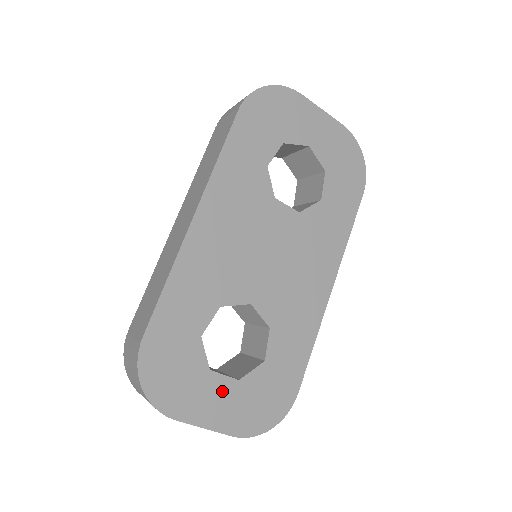
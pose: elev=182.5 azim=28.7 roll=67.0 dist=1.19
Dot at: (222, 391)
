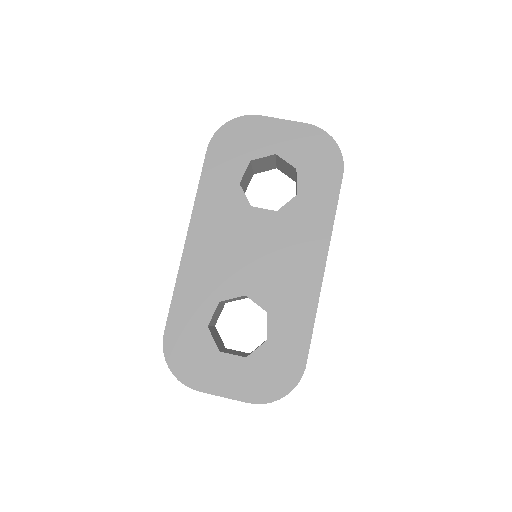
Dot at: (233, 367)
